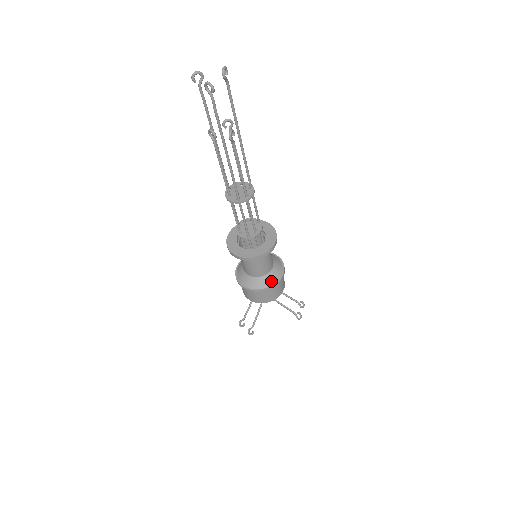
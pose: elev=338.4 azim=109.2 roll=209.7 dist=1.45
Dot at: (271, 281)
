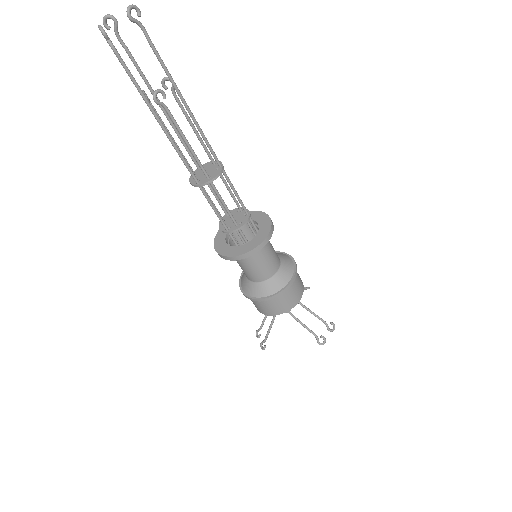
Dot at: (270, 290)
